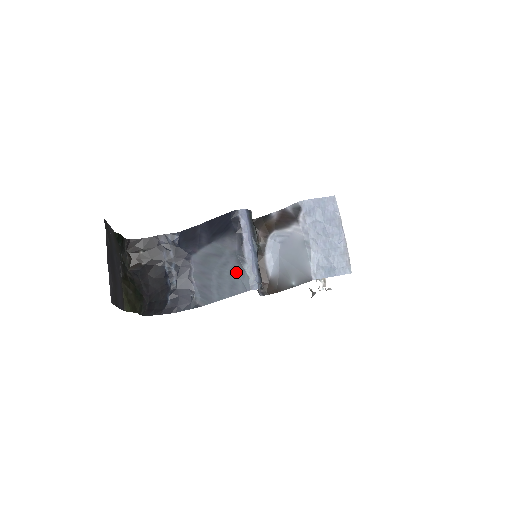
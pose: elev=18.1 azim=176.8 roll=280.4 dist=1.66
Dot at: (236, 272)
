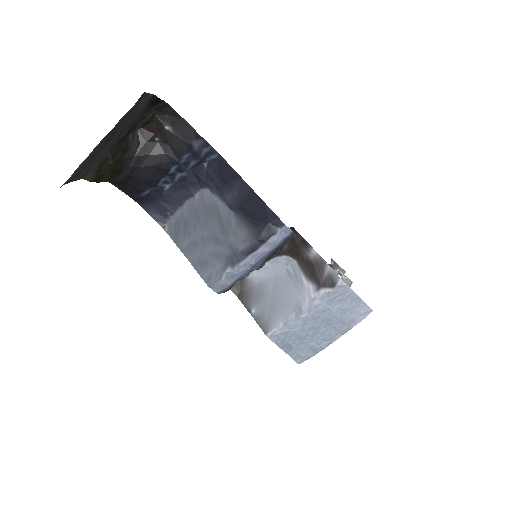
Dot at: (218, 260)
